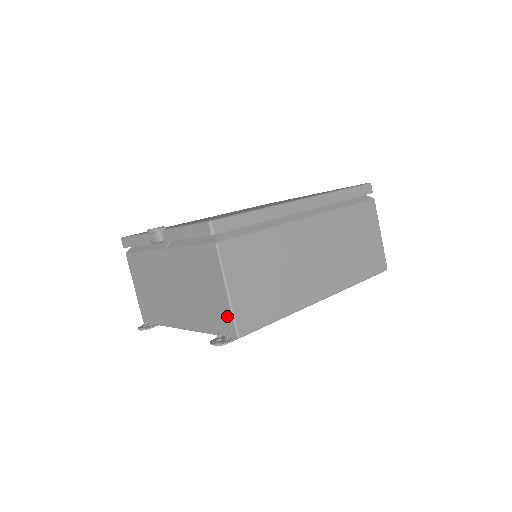
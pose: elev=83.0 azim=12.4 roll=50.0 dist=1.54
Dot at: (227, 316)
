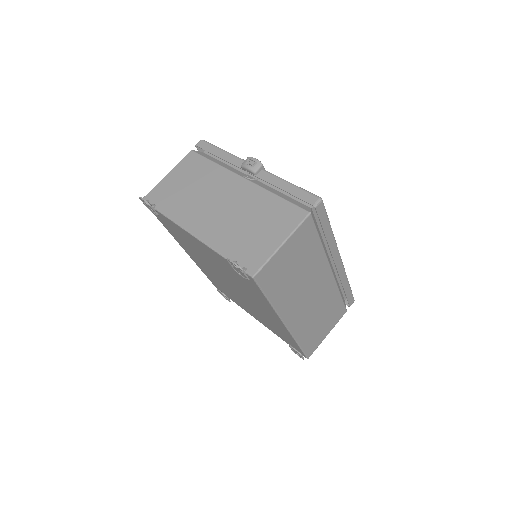
Dot at: (261, 257)
